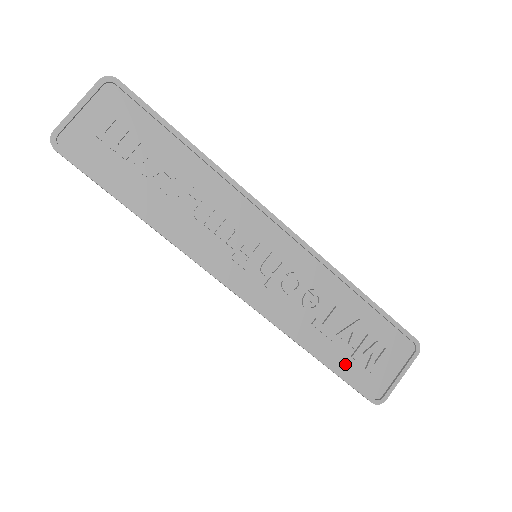
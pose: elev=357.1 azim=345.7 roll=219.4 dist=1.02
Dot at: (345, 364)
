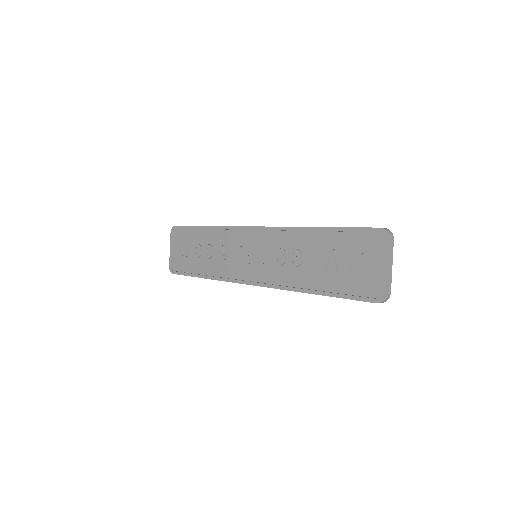
Dot at: (340, 286)
